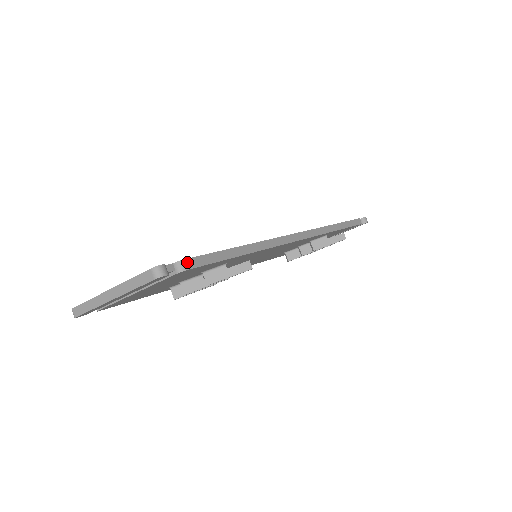
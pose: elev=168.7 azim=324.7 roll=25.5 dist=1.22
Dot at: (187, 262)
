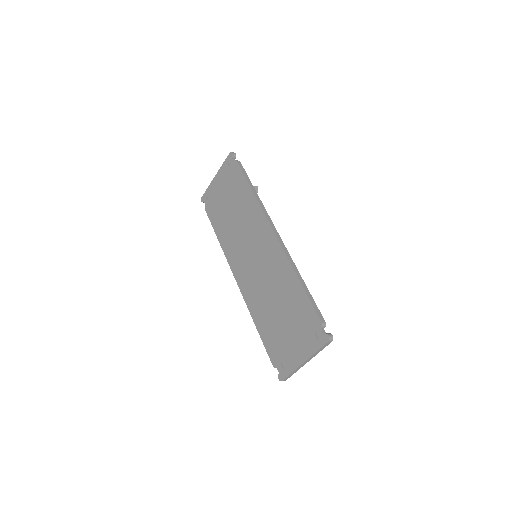
Dot at: (322, 321)
